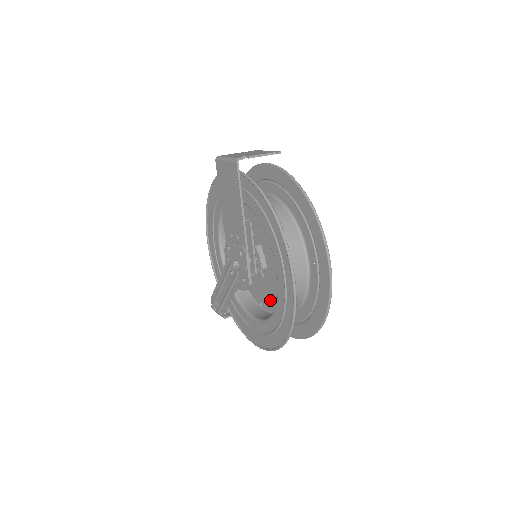
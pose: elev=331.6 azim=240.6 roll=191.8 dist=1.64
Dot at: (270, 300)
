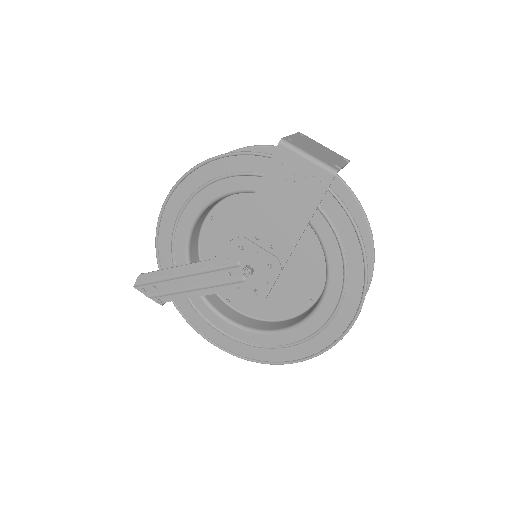
Dot at: (253, 304)
